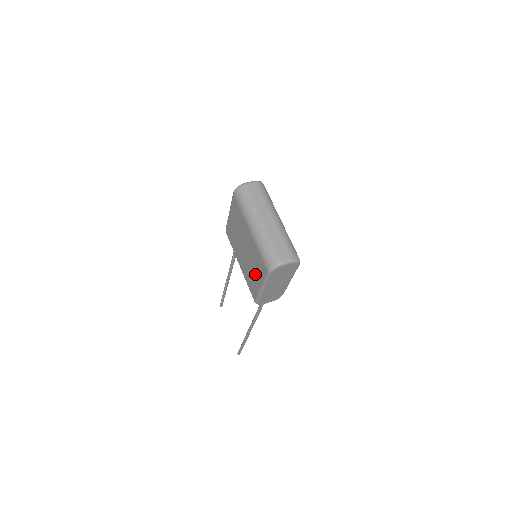
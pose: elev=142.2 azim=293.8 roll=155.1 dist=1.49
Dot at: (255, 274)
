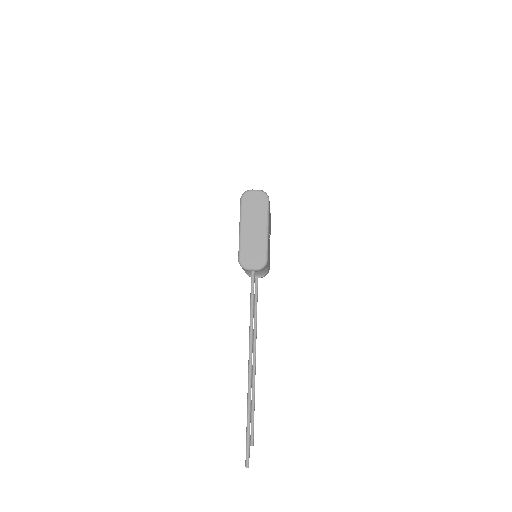
Dot at: occluded
